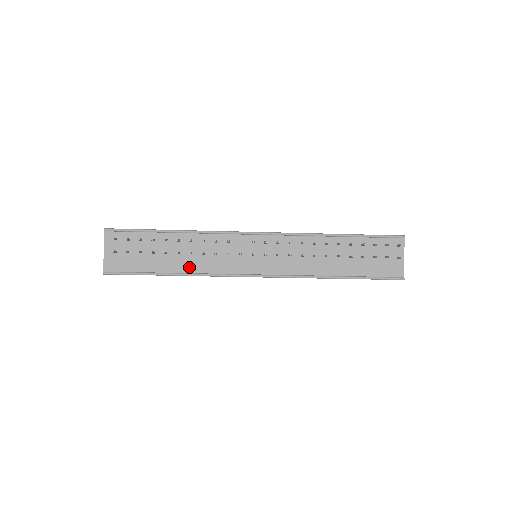
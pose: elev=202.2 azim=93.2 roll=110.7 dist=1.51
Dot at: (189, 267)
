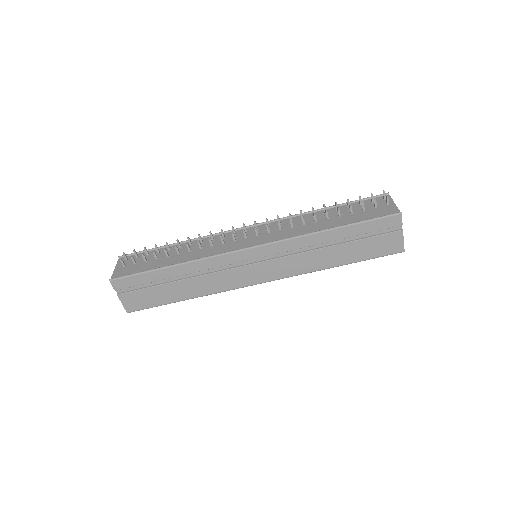
Dot at: (187, 259)
